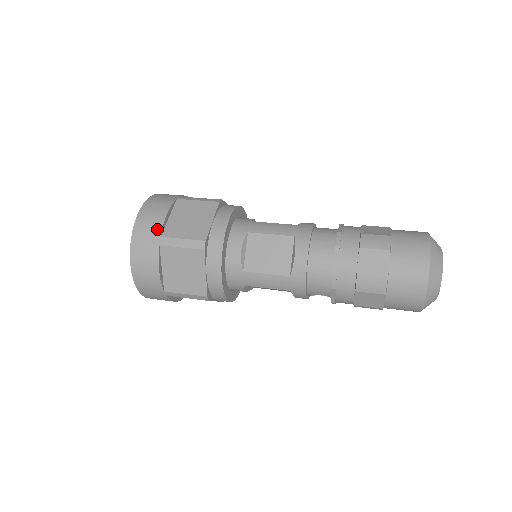
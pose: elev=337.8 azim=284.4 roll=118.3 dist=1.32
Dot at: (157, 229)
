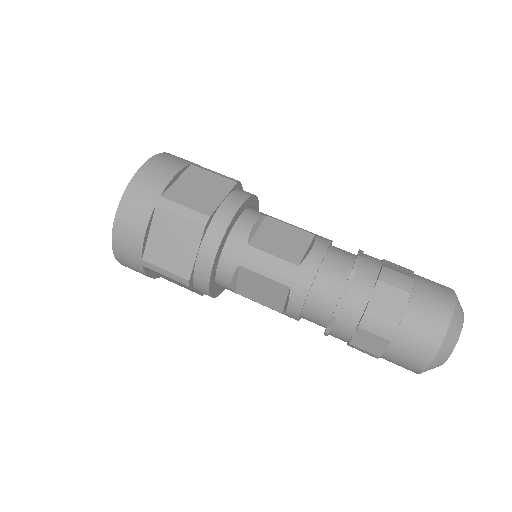
Dot at: (137, 251)
